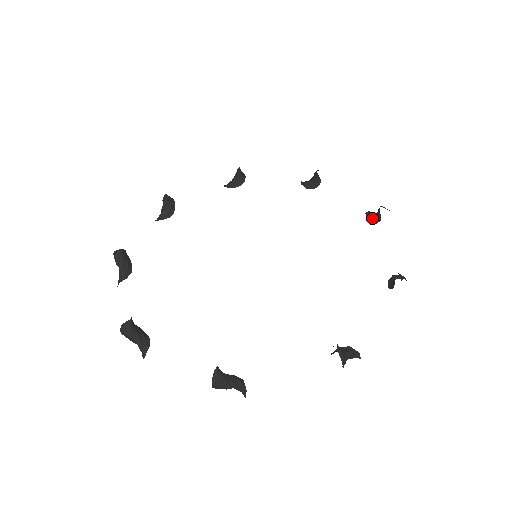
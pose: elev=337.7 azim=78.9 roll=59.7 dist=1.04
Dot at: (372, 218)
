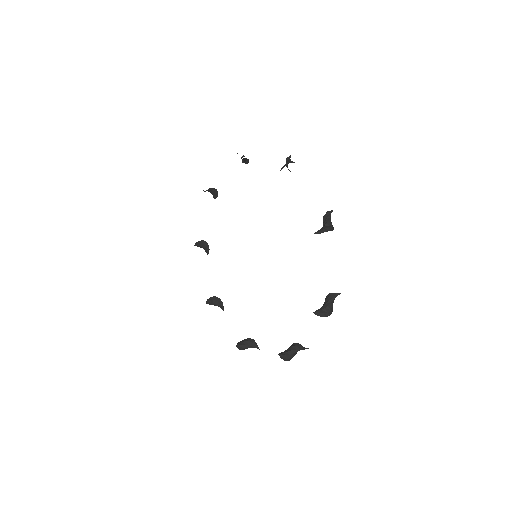
Dot at: (324, 303)
